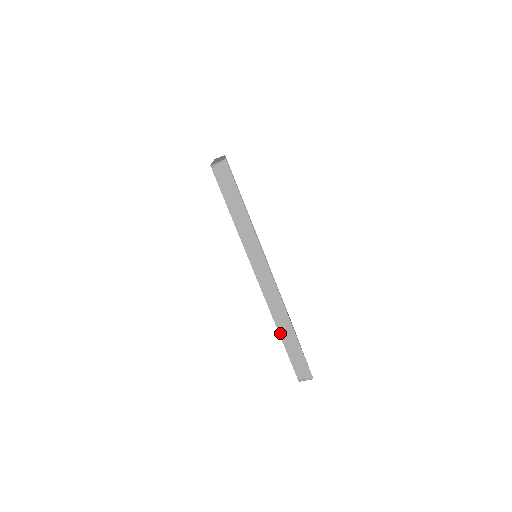
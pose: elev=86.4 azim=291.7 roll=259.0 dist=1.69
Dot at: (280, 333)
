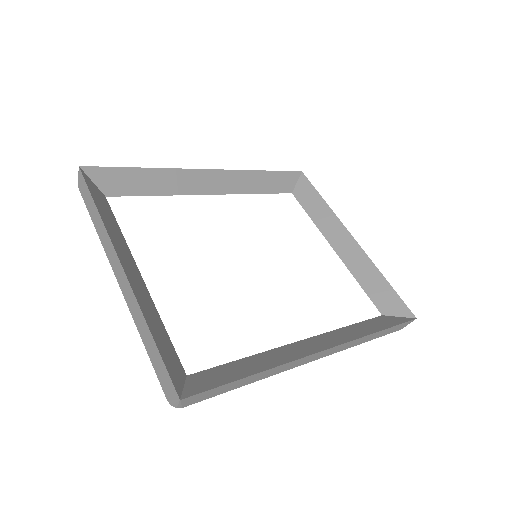
Dot at: (364, 342)
